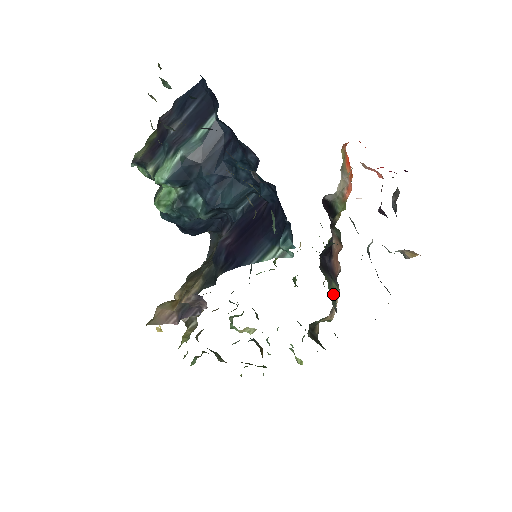
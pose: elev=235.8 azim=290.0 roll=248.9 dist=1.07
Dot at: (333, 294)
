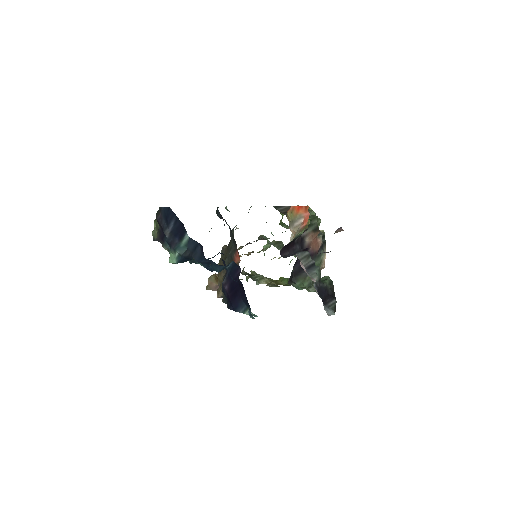
Dot at: (309, 282)
